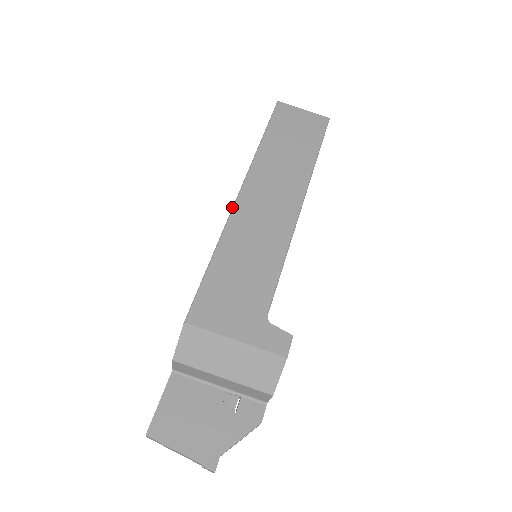
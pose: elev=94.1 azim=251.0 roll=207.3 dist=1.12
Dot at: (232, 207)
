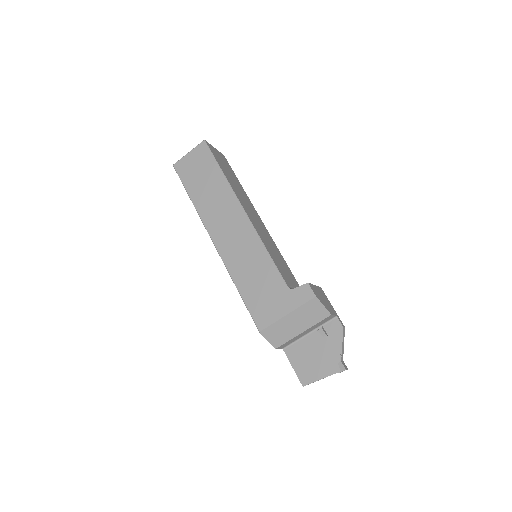
Dot at: (218, 253)
